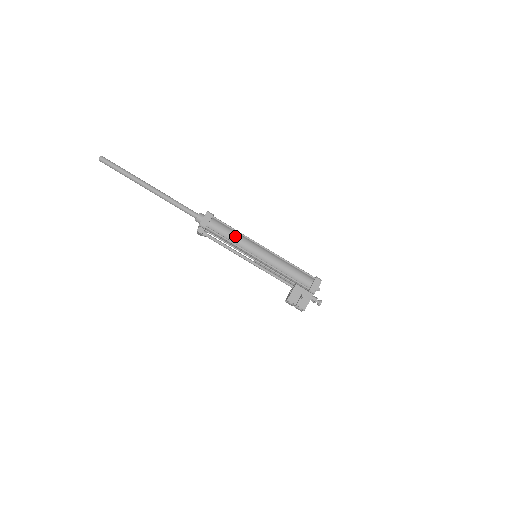
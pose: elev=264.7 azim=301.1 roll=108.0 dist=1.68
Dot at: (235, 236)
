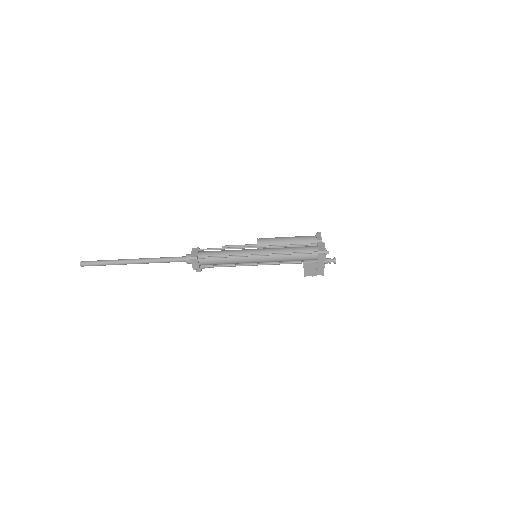
Dot at: (227, 261)
